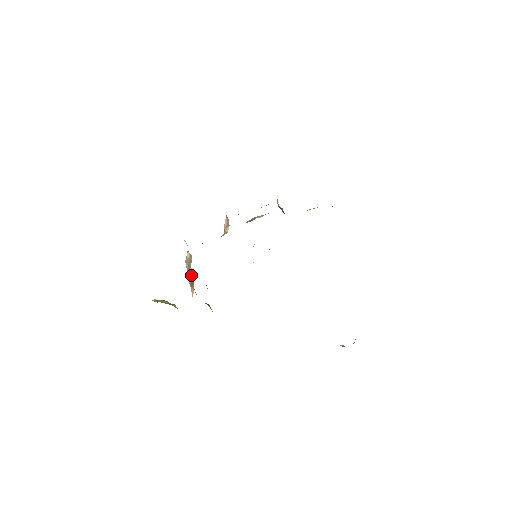
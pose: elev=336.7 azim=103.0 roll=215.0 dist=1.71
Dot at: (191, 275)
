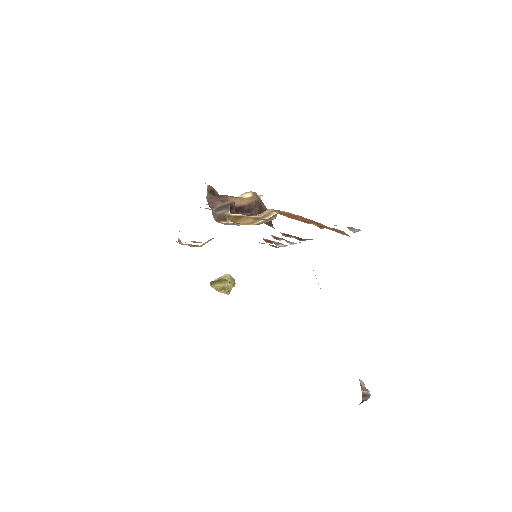
Dot at: occluded
